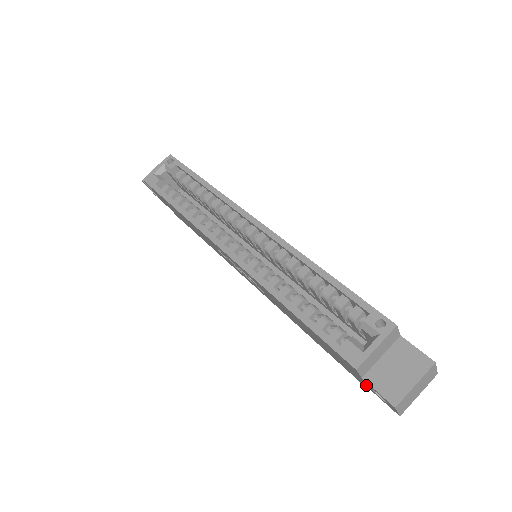
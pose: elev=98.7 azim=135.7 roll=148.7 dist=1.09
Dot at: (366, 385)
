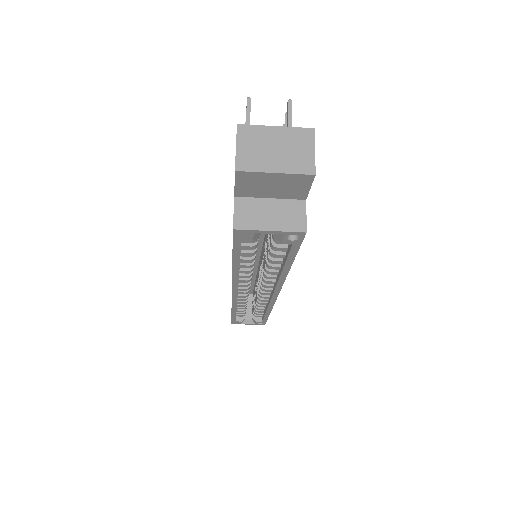
Dot at: occluded
